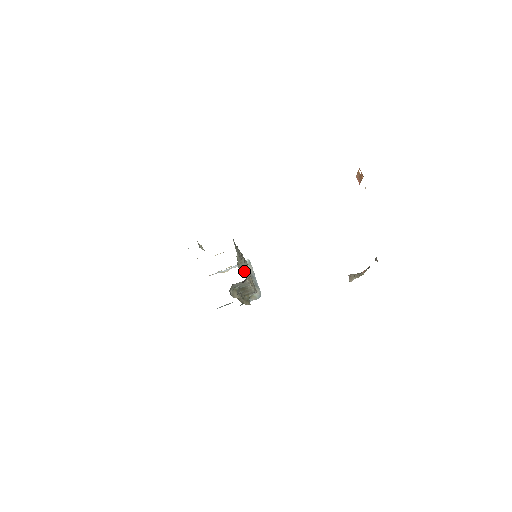
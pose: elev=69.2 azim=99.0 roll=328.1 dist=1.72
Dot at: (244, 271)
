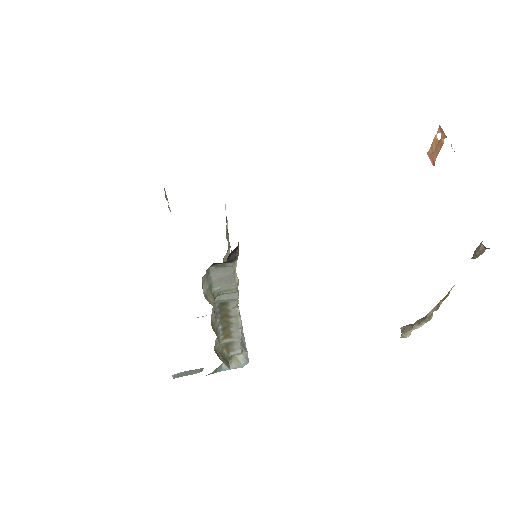
Dot at: occluded
